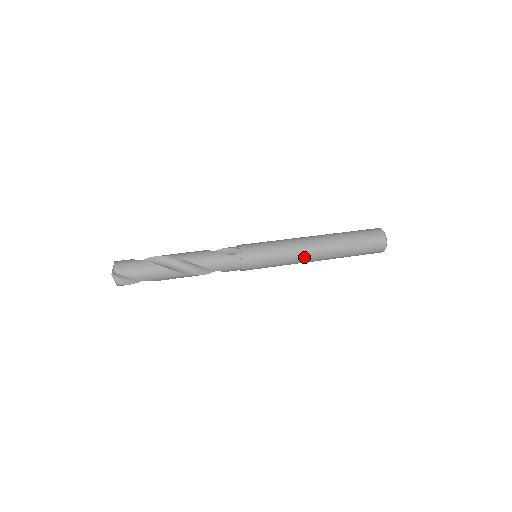
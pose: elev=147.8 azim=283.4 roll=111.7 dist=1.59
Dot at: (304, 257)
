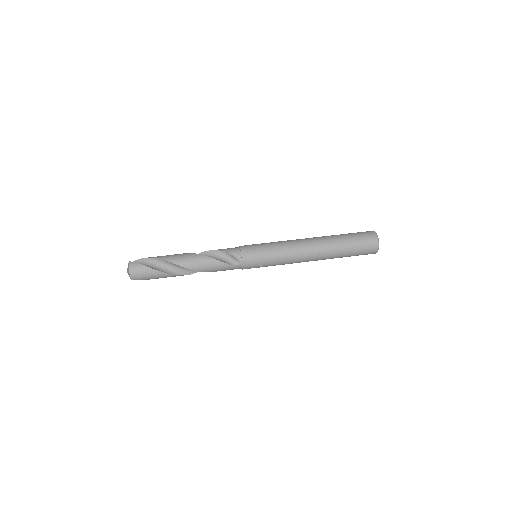
Dot at: (298, 262)
